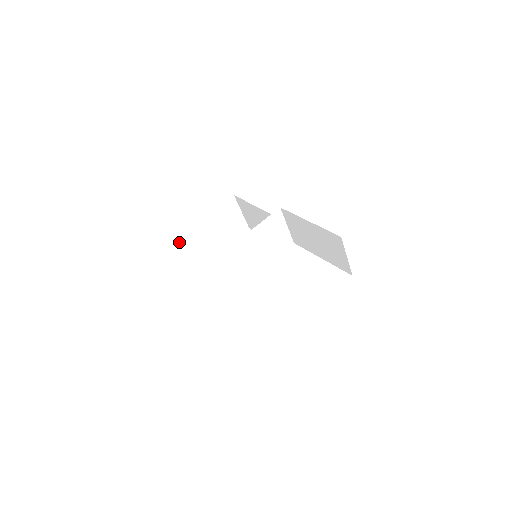
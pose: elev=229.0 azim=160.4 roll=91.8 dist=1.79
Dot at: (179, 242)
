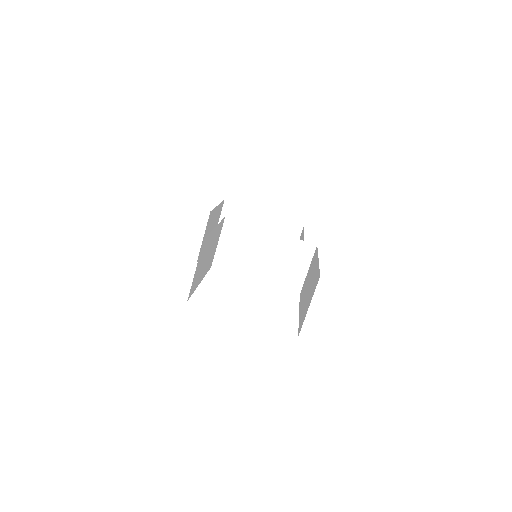
Dot at: (229, 208)
